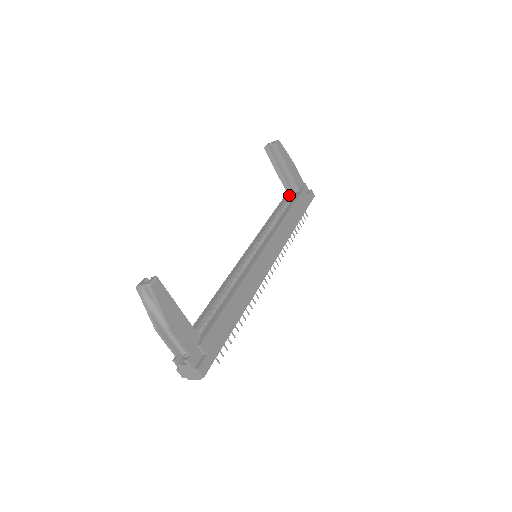
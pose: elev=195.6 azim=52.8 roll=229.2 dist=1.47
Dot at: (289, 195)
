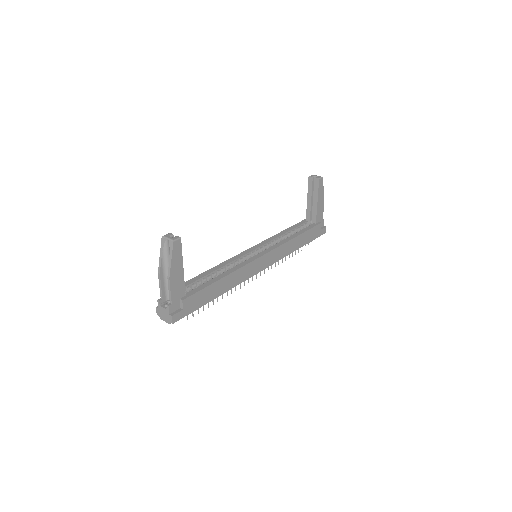
Dot at: (307, 222)
